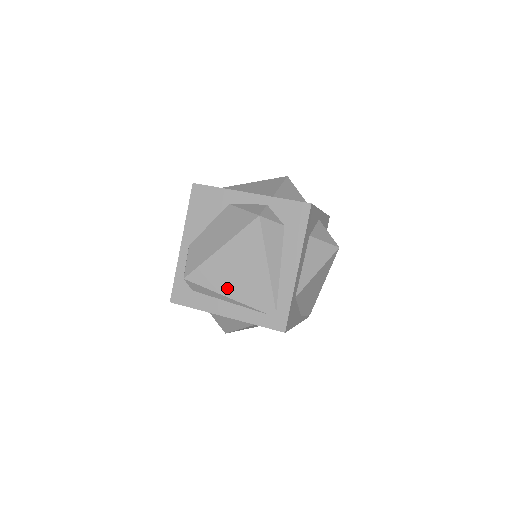
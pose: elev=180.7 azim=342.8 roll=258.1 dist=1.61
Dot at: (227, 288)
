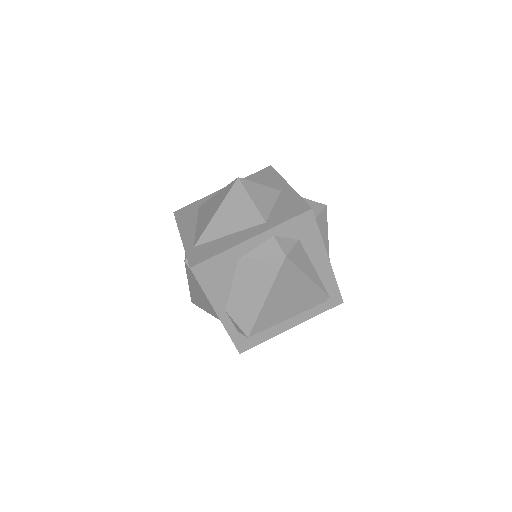
Dot at: (286, 315)
